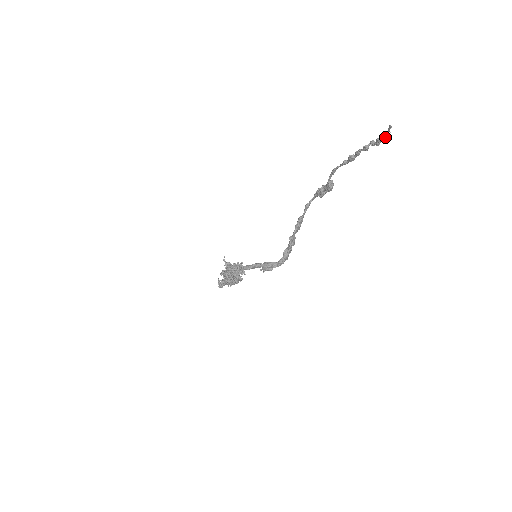
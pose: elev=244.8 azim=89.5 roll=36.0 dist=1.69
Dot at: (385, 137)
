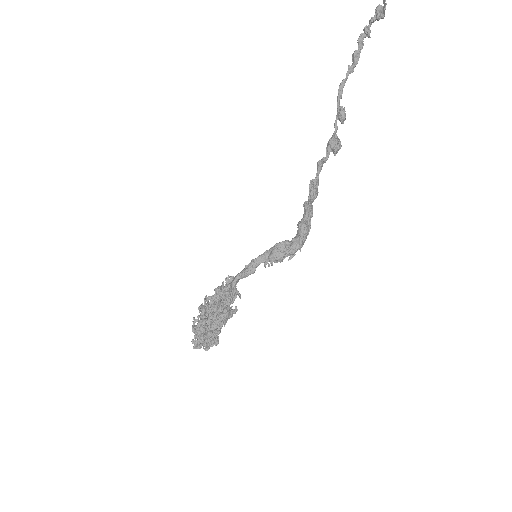
Dot at: (383, 8)
